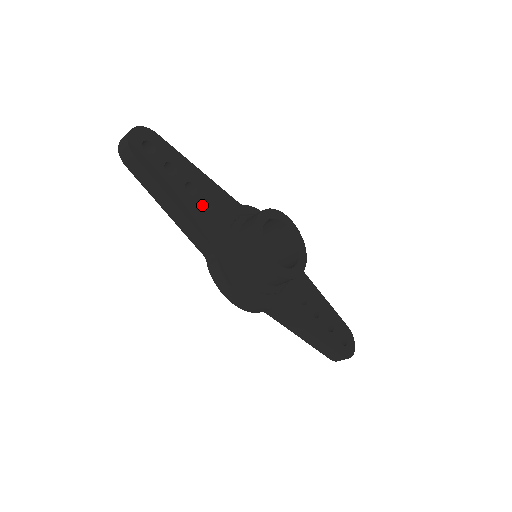
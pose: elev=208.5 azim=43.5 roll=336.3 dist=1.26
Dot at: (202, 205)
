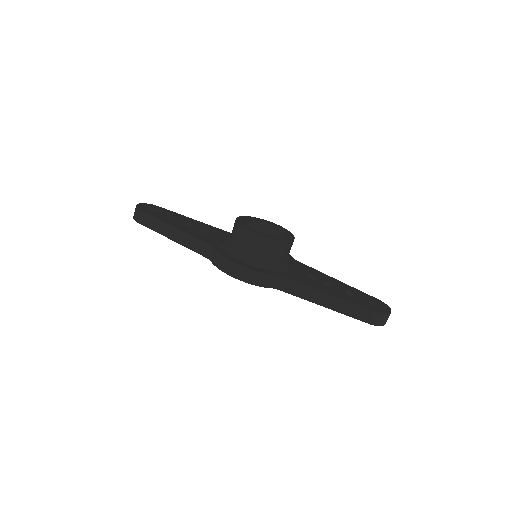
Dot at: occluded
